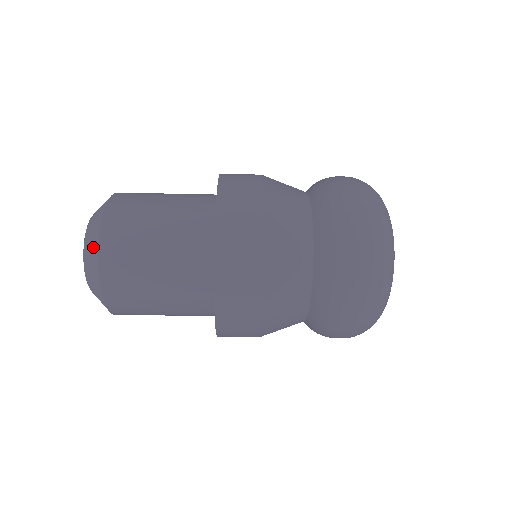
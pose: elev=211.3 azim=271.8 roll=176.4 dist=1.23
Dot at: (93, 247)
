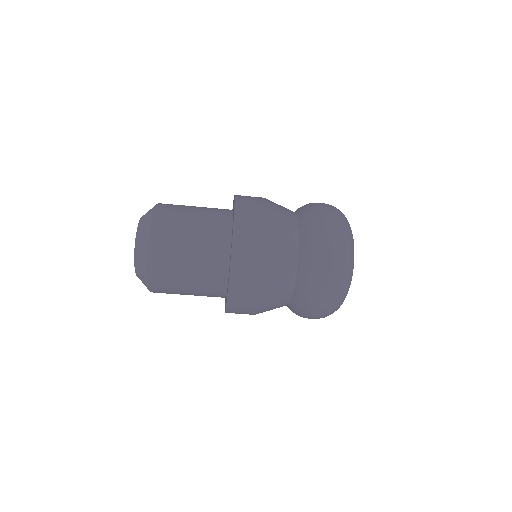
Dot at: (143, 269)
